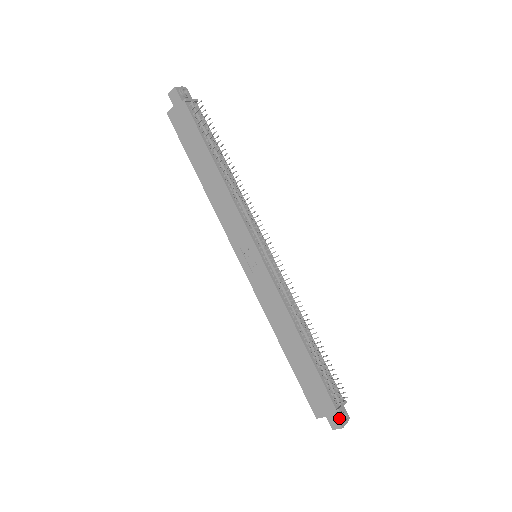
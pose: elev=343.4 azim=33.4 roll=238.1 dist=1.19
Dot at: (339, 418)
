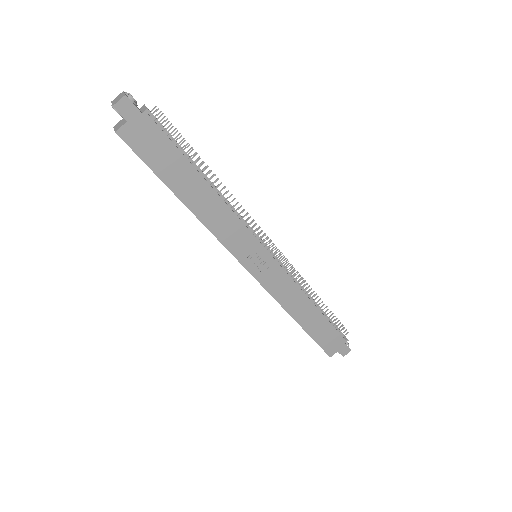
Dot at: occluded
